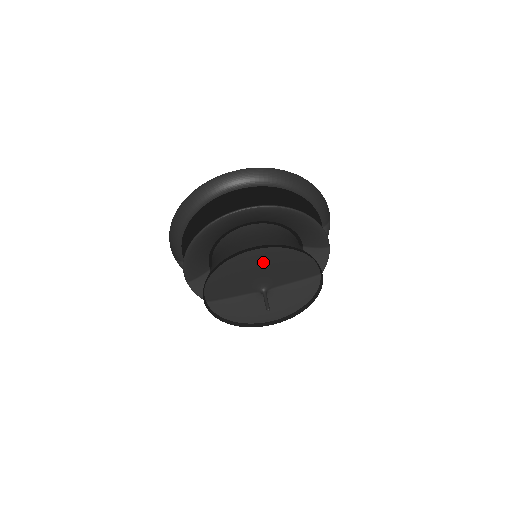
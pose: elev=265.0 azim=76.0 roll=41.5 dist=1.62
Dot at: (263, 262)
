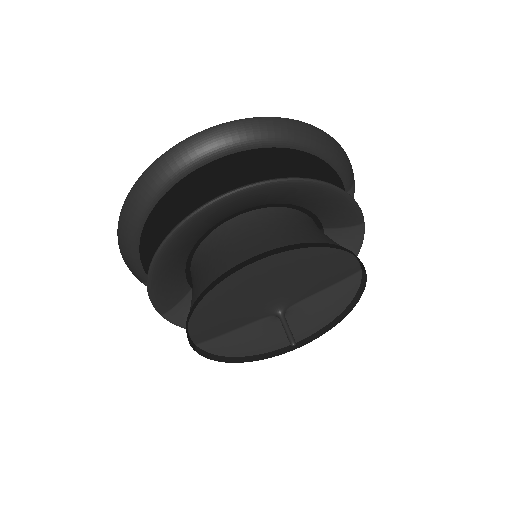
Dot at: (272, 274)
